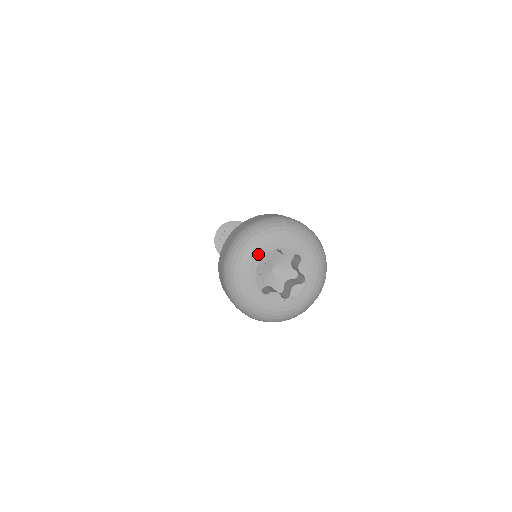
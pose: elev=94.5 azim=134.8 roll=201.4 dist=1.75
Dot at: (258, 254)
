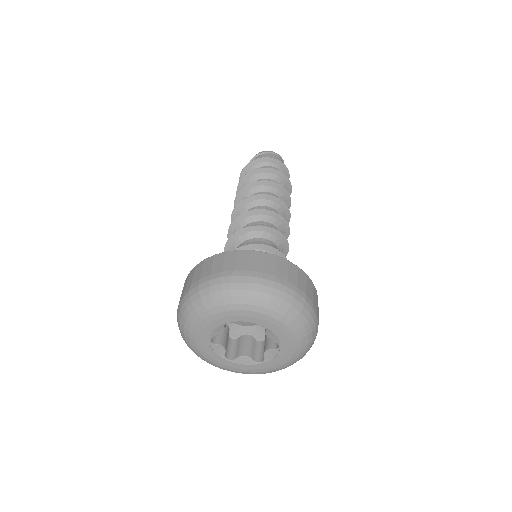
Dot at: (241, 316)
